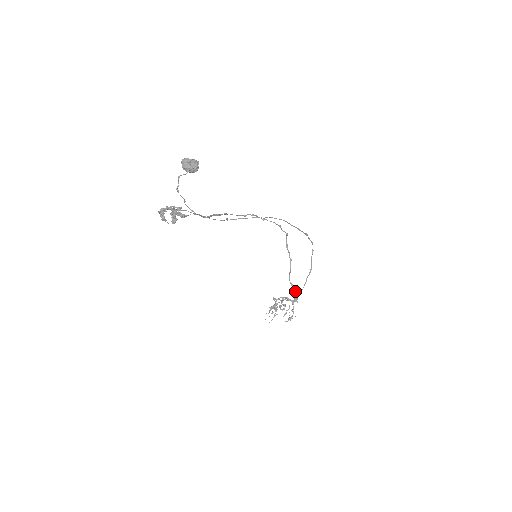
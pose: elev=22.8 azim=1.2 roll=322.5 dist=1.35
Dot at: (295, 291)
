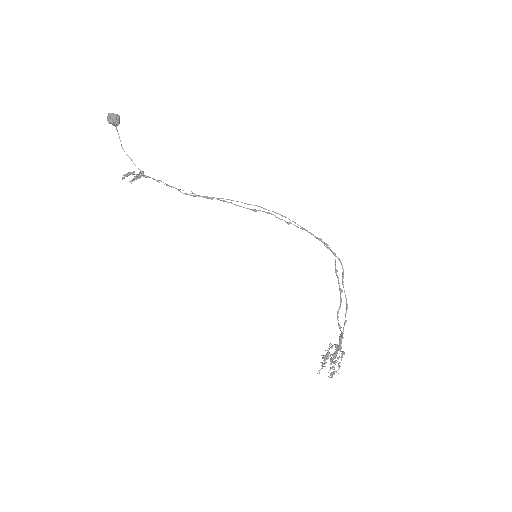
Dot at: (340, 335)
